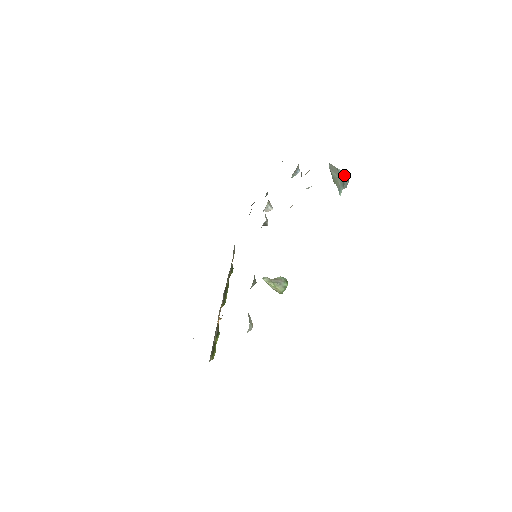
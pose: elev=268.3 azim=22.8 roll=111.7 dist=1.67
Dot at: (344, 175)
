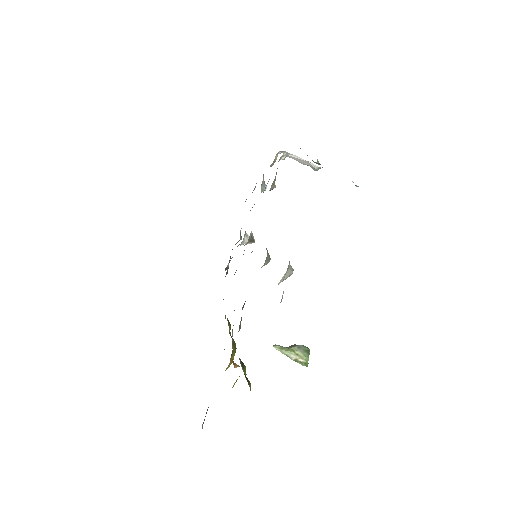
Dot at: occluded
